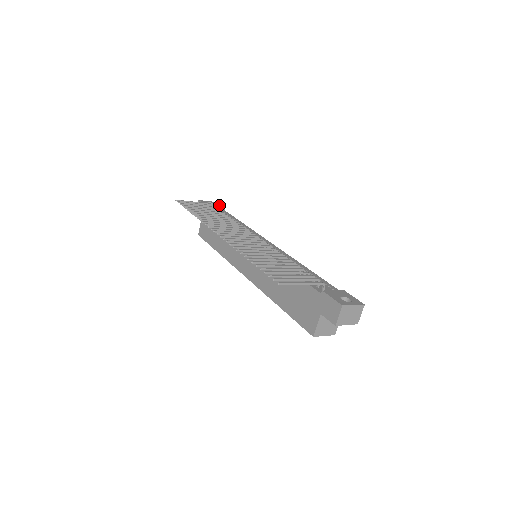
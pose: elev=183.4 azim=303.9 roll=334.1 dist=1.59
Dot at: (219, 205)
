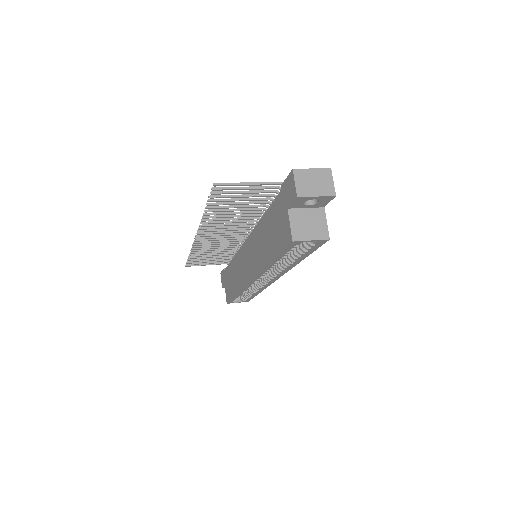
Dot at: occluded
